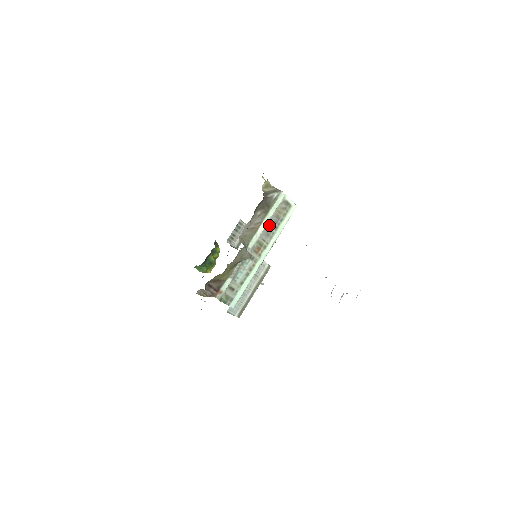
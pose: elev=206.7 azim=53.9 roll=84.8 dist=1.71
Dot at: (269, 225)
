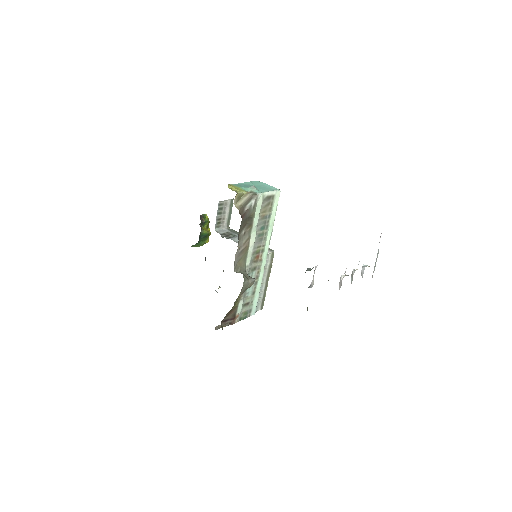
Dot at: (258, 231)
